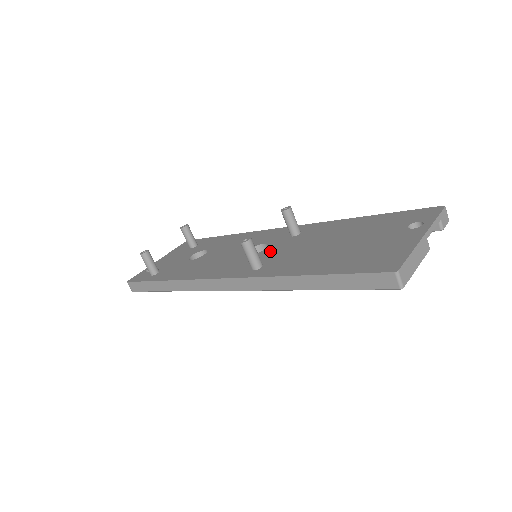
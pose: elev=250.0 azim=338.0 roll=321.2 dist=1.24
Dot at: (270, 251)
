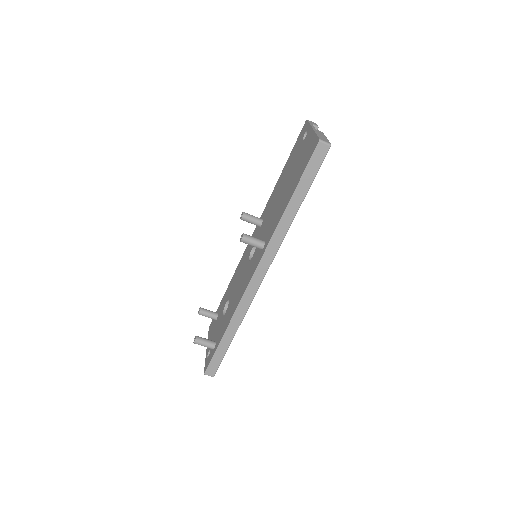
Dot at: occluded
